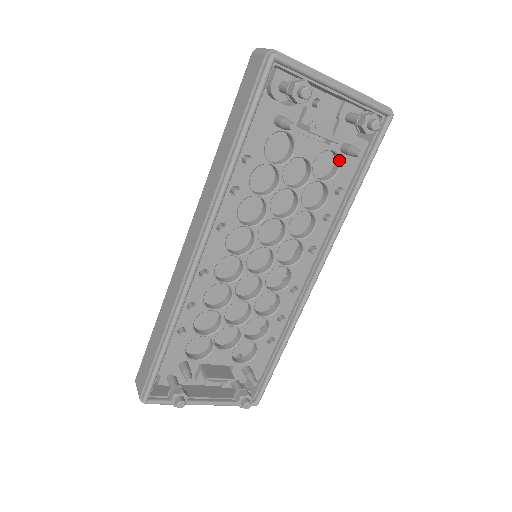
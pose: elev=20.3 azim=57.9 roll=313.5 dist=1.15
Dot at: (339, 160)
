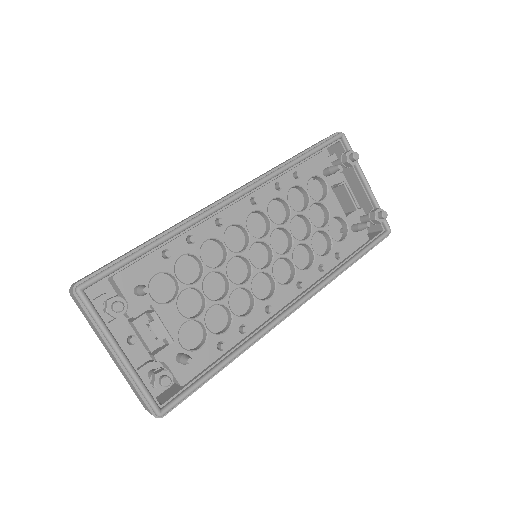
Dot at: (347, 233)
